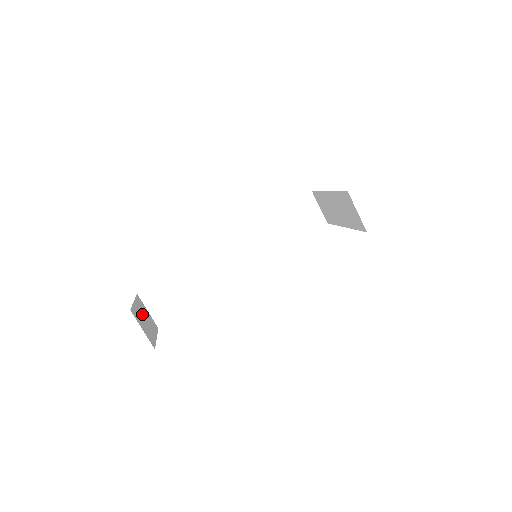
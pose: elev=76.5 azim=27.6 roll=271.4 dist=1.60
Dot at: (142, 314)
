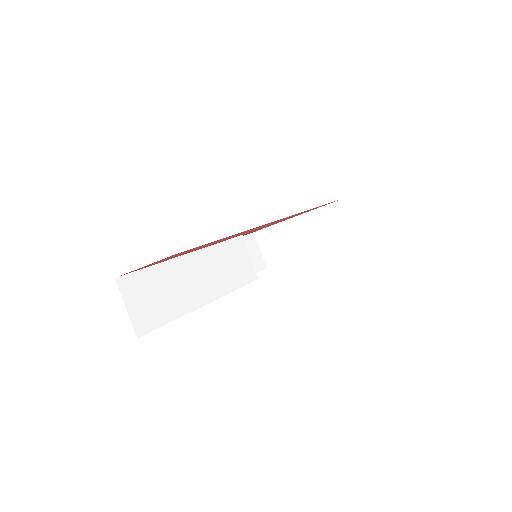
Dot at: occluded
